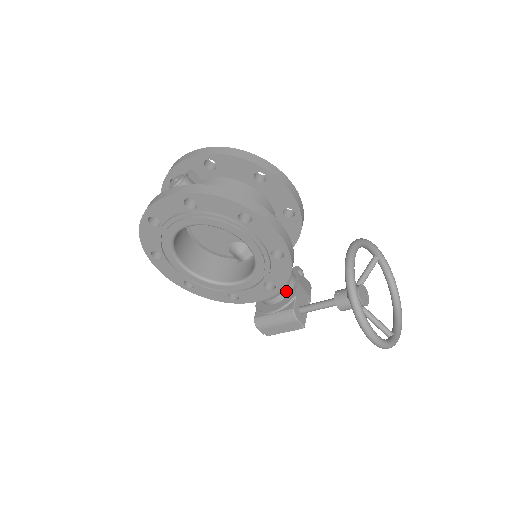
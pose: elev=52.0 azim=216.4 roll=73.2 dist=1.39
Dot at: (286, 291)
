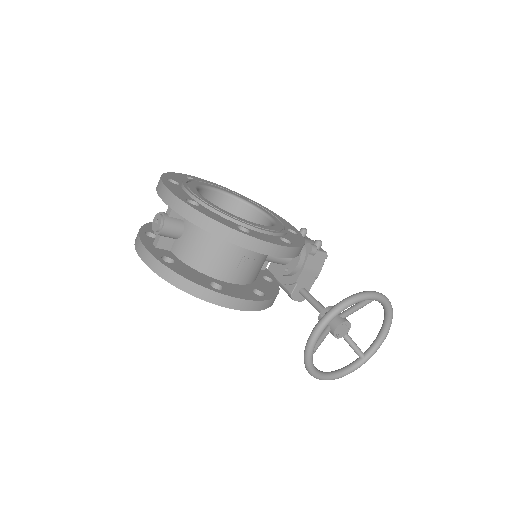
Dot at: (290, 274)
